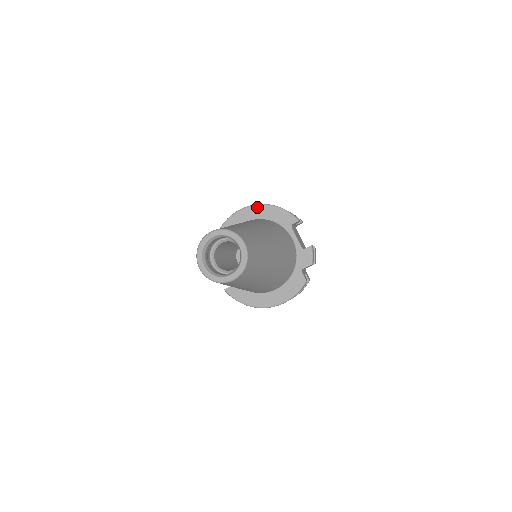
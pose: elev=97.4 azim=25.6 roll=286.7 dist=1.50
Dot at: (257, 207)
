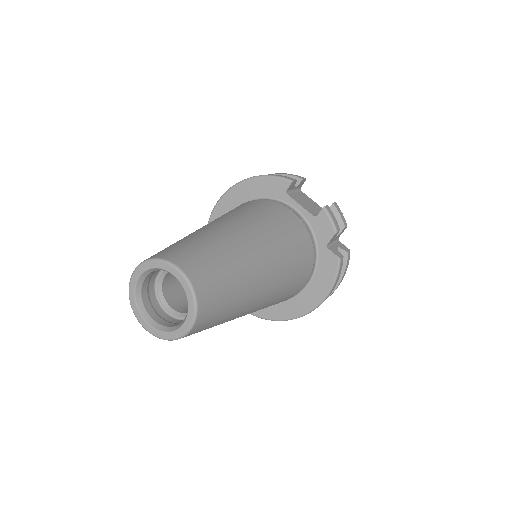
Dot at: (234, 190)
